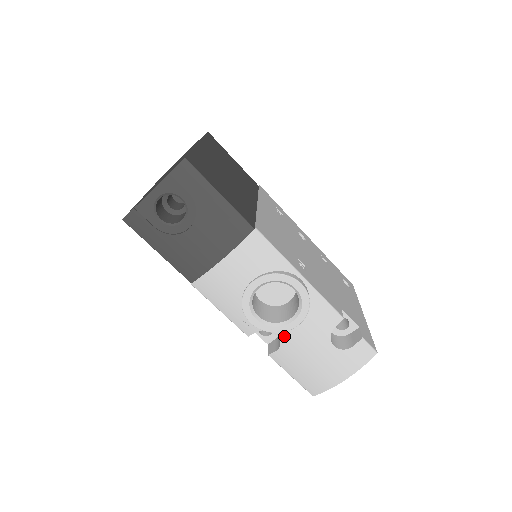
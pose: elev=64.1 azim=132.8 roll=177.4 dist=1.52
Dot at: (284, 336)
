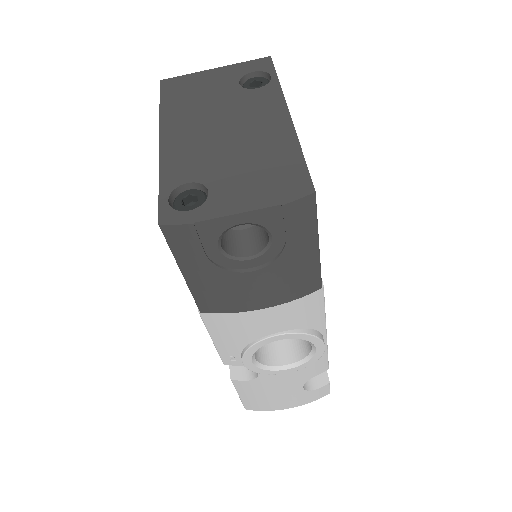
Dot at: (265, 375)
